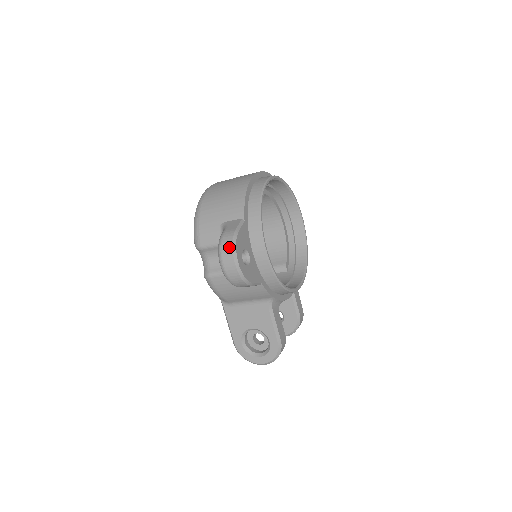
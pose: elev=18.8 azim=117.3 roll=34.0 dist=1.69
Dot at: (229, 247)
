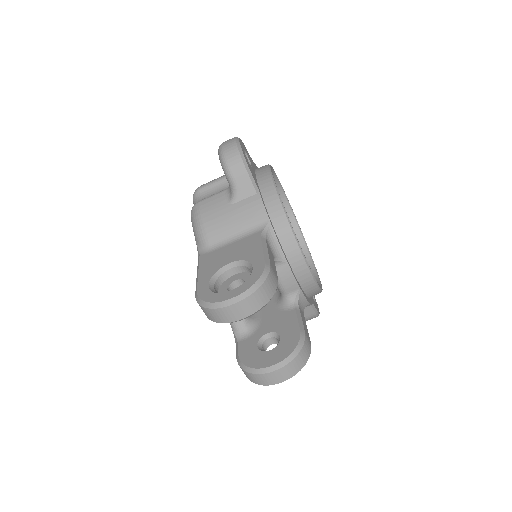
Dot at: occluded
